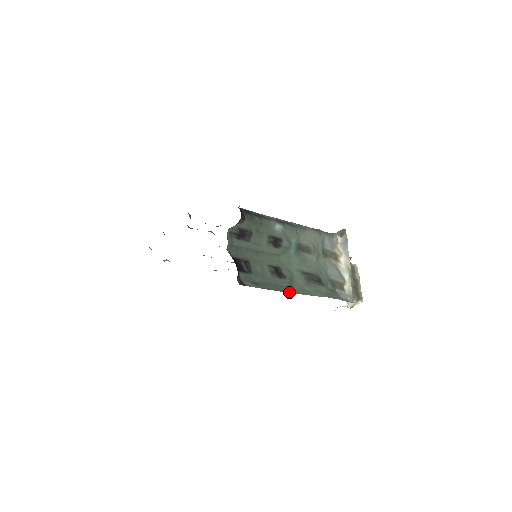
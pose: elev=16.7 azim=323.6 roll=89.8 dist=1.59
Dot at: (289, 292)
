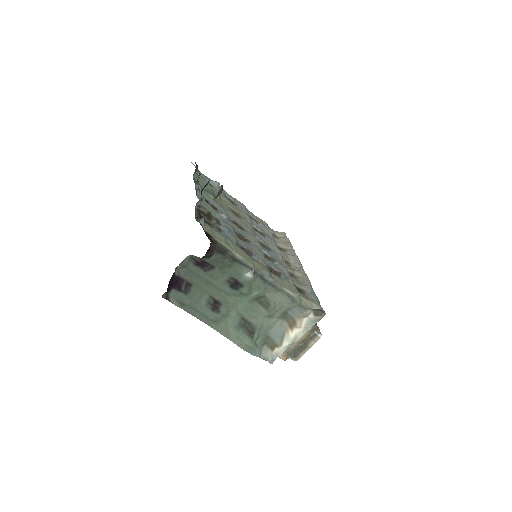
Dot at: (209, 325)
